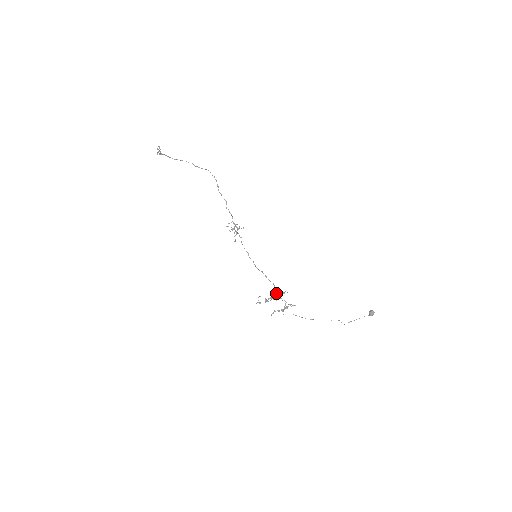
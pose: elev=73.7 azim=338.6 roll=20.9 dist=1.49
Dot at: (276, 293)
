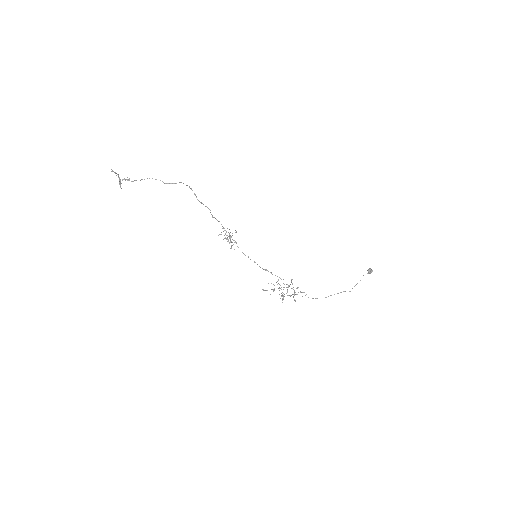
Dot at: (284, 284)
